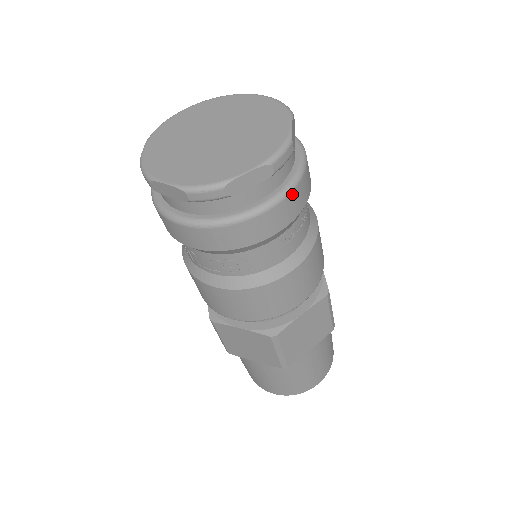
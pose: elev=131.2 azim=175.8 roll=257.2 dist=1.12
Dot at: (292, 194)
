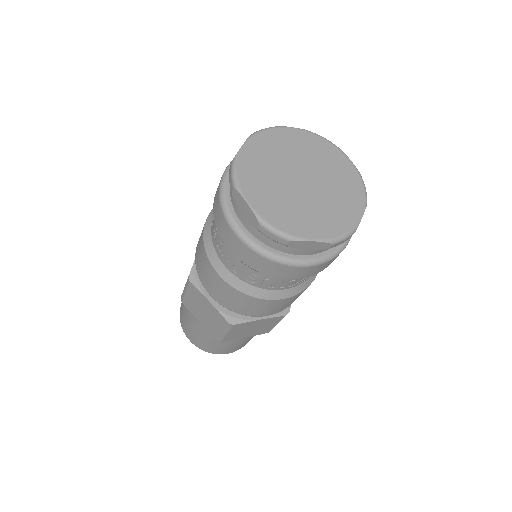
Dot at: occluded
